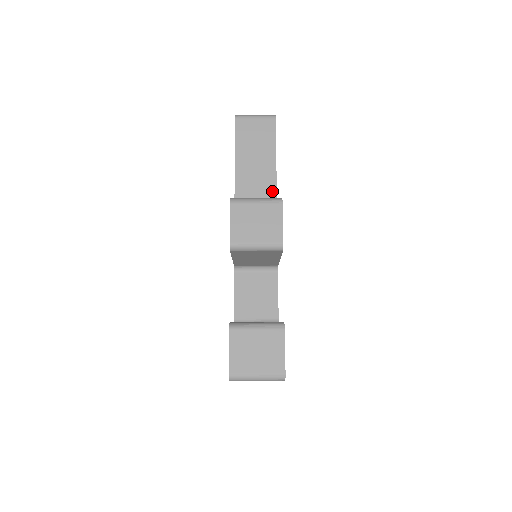
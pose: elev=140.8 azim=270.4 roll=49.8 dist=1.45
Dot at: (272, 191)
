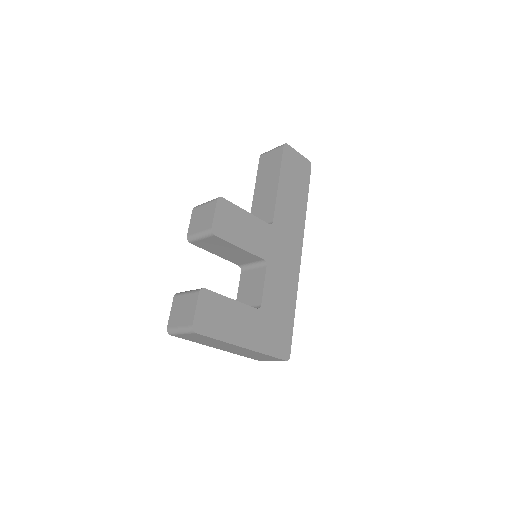
Dot at: (273, 202)
